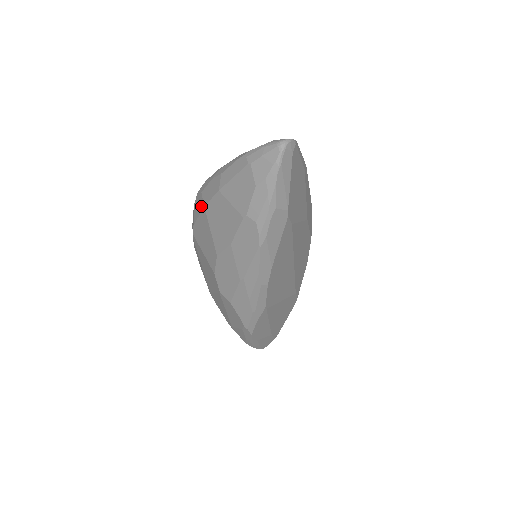
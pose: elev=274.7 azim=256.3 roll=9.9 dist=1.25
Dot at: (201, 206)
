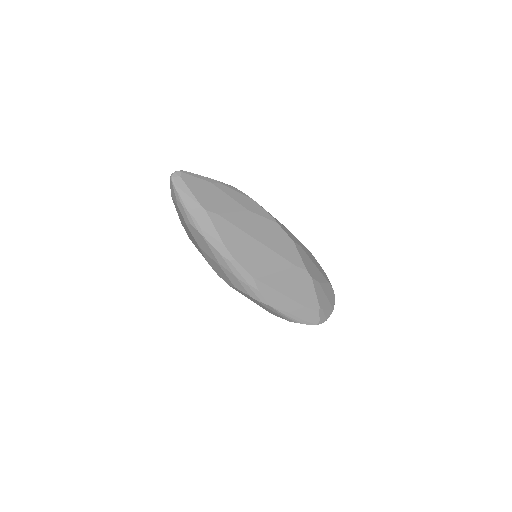
Dot at: occluded
